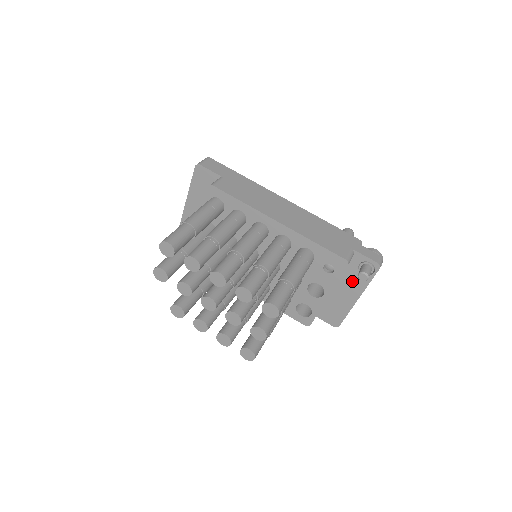
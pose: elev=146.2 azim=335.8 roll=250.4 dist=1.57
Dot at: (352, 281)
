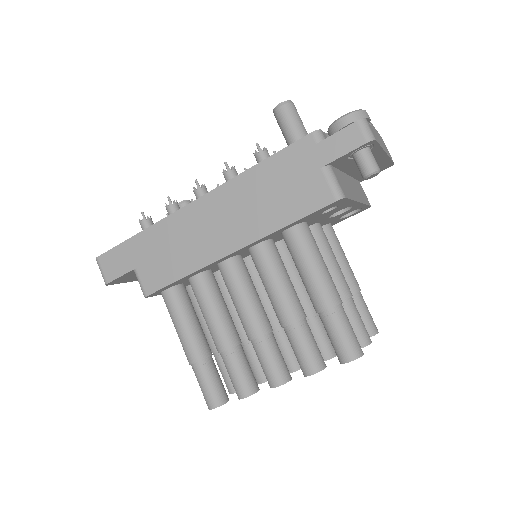
Dot at: occluded
